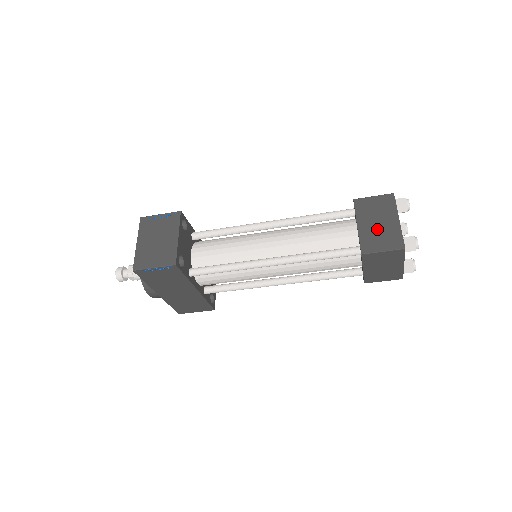
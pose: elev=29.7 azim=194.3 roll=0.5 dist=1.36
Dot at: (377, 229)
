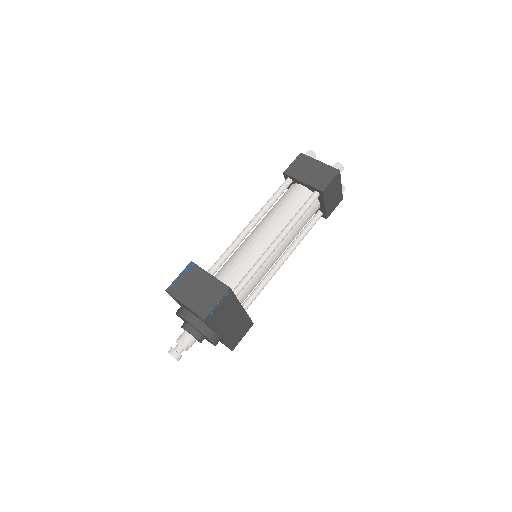
Dot at: (315, 174)
